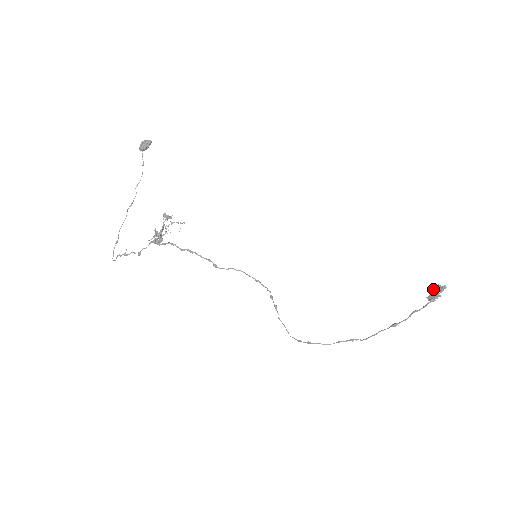
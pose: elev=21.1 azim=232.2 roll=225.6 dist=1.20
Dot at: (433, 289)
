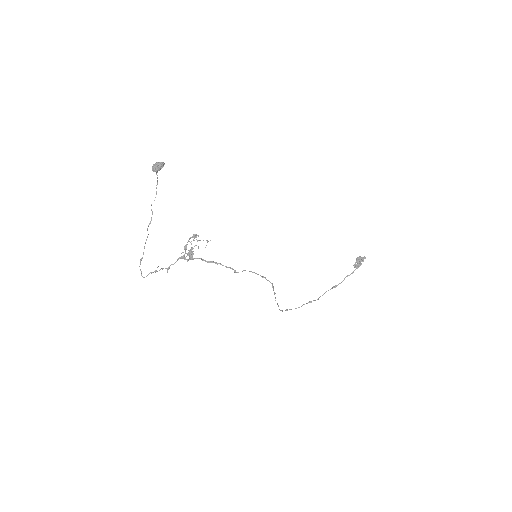
Dot at: (357, 260)
